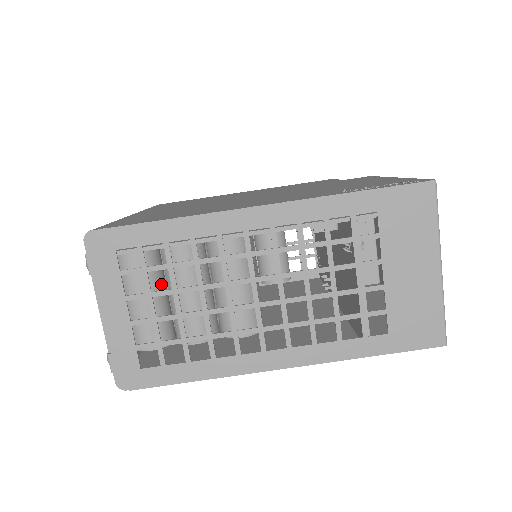
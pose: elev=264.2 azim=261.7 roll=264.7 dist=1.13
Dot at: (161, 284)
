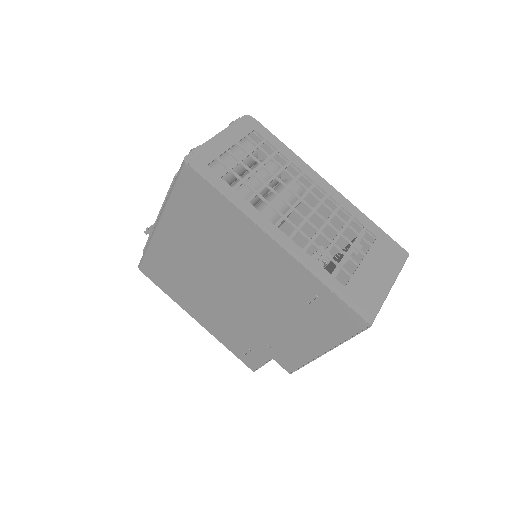
Dot at: (244, 169)
